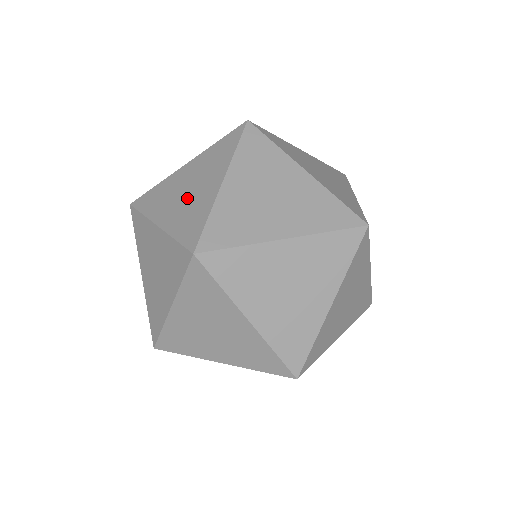
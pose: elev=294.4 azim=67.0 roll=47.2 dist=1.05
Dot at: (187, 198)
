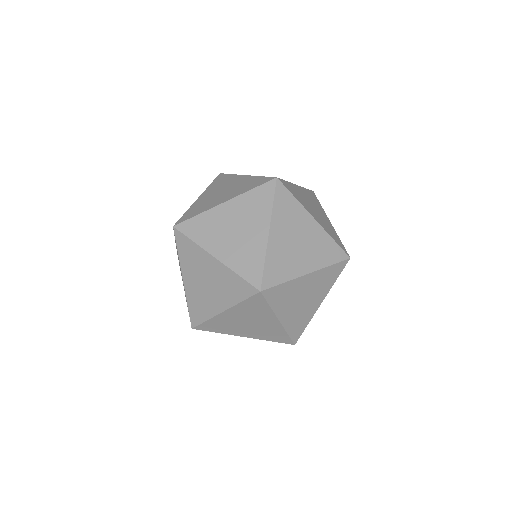
Dot at: (229, 190)
